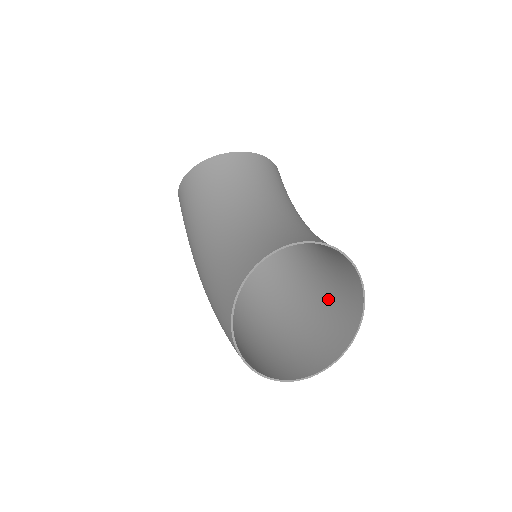
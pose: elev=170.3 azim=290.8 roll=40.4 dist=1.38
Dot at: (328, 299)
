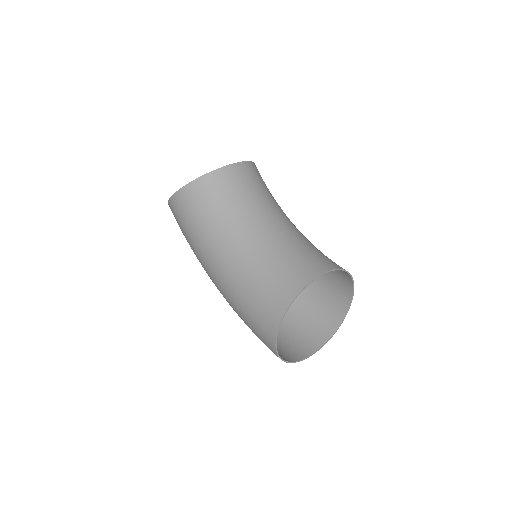
Dot at: (317, 282)
